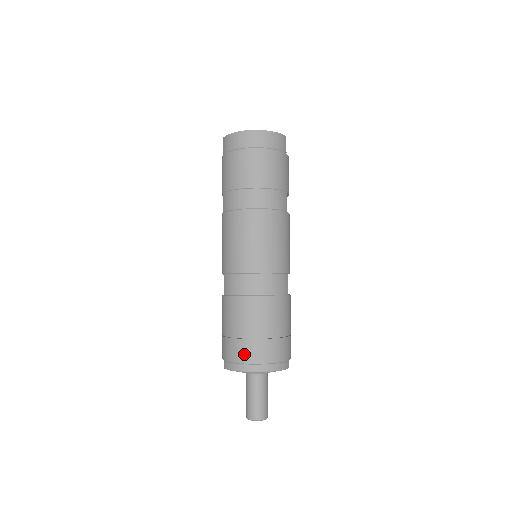
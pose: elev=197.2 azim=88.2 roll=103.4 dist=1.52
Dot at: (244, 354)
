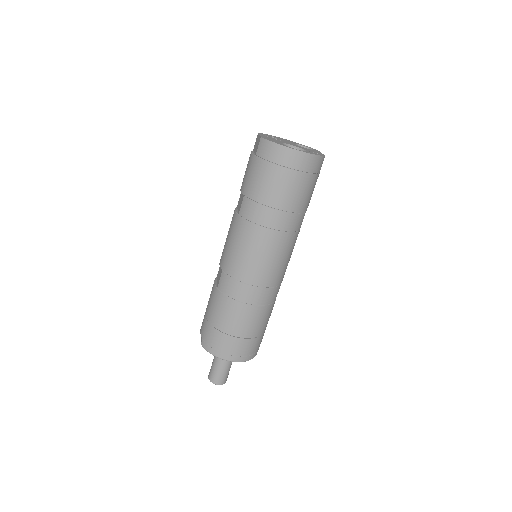
Dot at: (224, 346)
